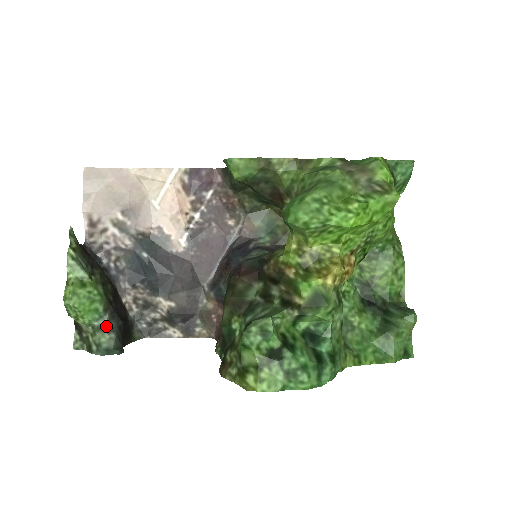
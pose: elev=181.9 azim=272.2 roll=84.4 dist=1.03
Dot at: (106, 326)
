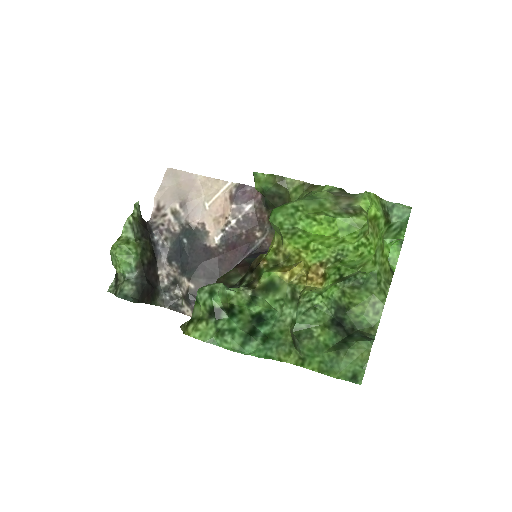
Dot at: (133, 279)
